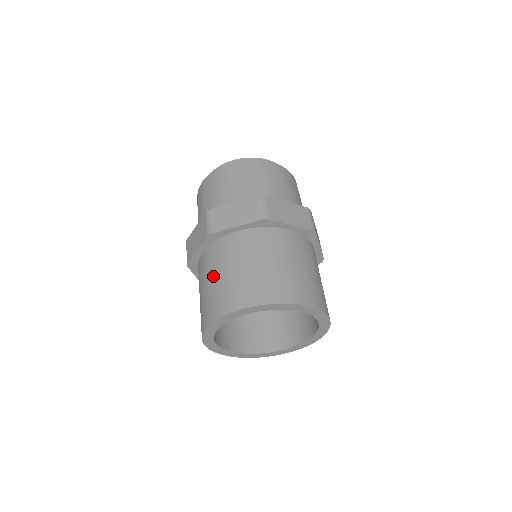
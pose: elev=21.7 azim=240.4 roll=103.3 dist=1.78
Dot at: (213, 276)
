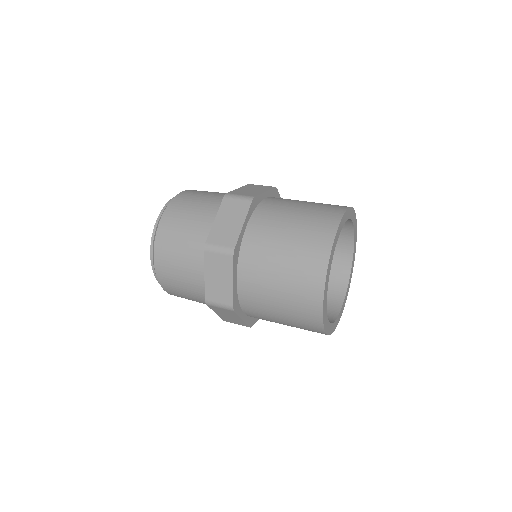
Dot at: (289, 220)
